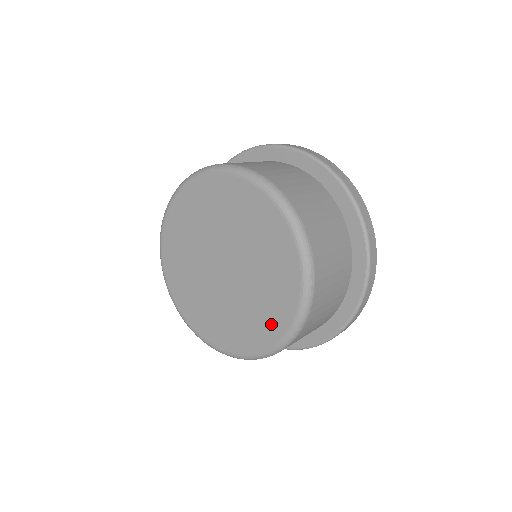
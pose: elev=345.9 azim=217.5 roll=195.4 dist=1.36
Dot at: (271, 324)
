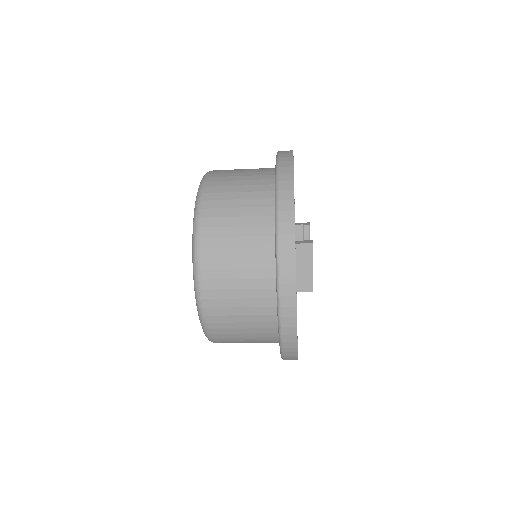
Dot at: occluded
